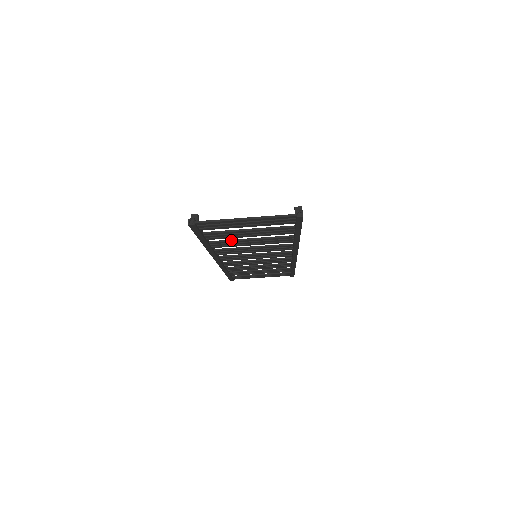
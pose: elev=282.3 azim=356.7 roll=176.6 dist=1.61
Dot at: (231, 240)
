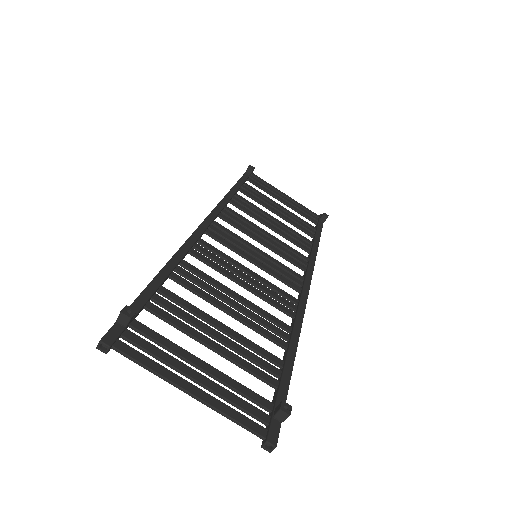
Dot at: (200, 296)
